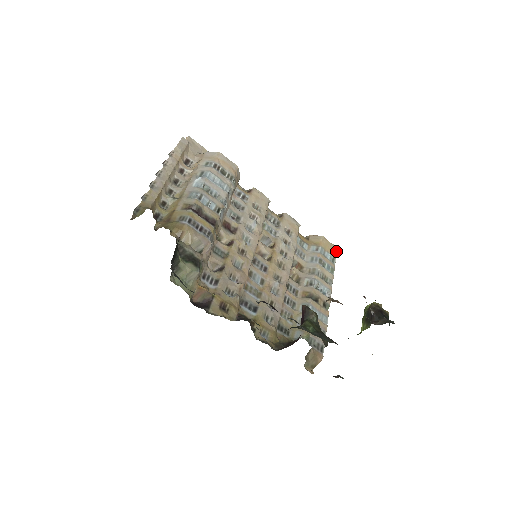
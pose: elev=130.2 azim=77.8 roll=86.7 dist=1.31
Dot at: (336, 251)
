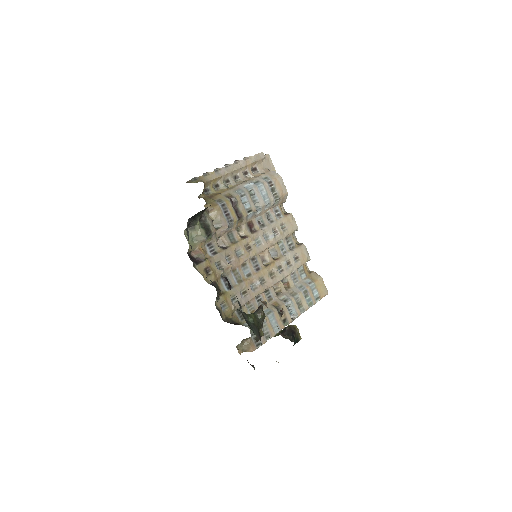
Dot at: (326, 294)
